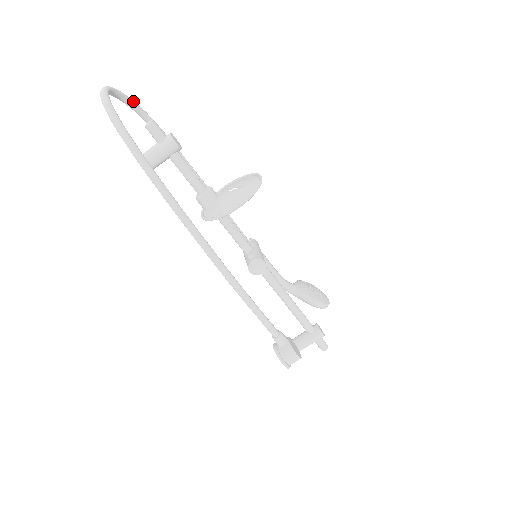
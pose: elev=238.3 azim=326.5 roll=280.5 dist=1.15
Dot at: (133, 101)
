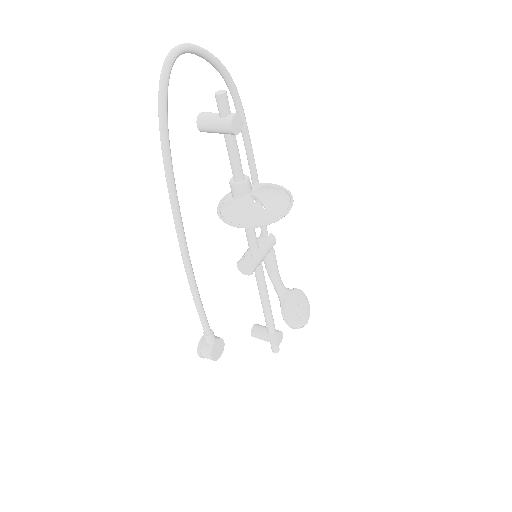
Dot at: (218, 62)
